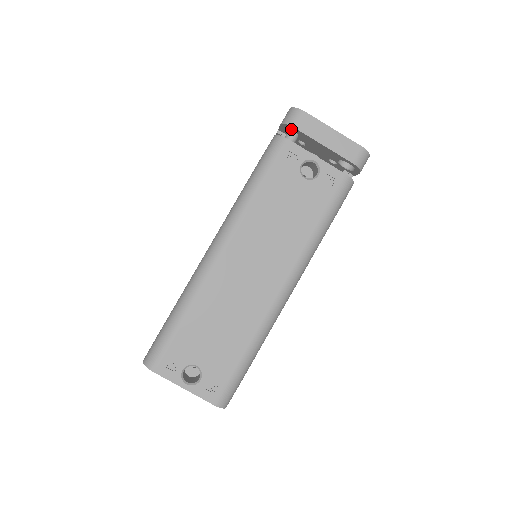
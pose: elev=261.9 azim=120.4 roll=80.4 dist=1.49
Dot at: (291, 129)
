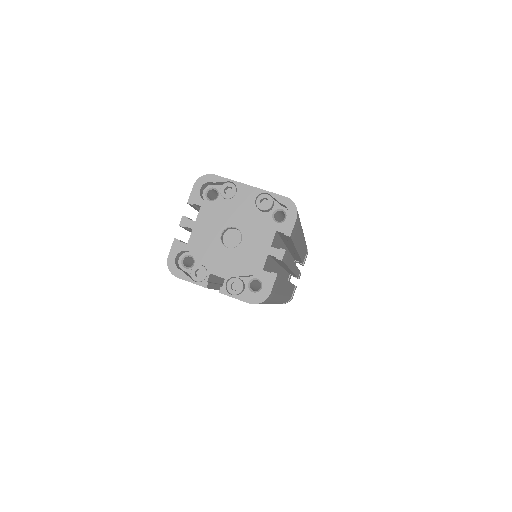
Dot at: occluded
